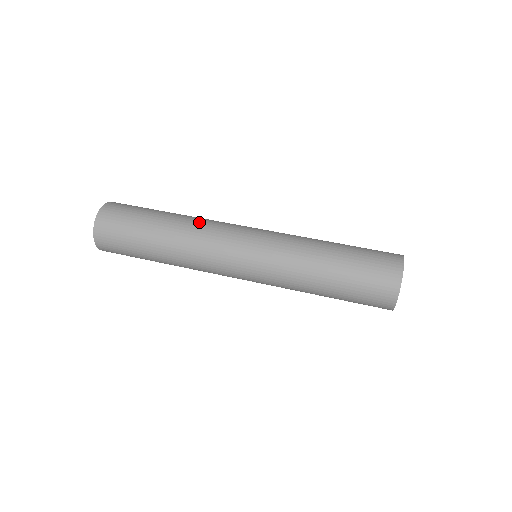
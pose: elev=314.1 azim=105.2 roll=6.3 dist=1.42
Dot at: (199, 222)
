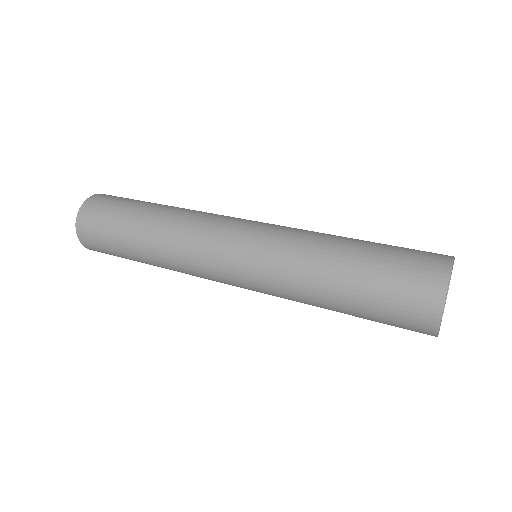
Dot at: occluded
